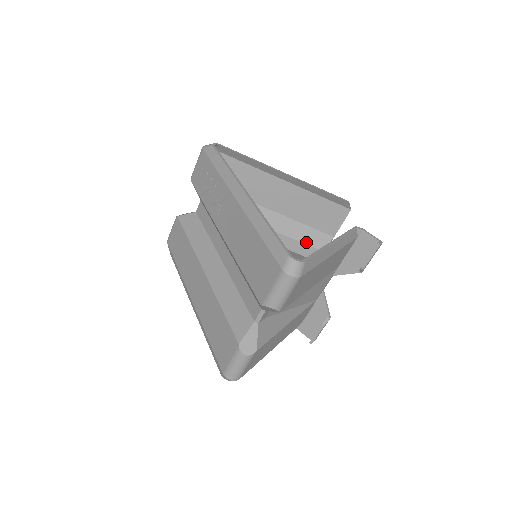
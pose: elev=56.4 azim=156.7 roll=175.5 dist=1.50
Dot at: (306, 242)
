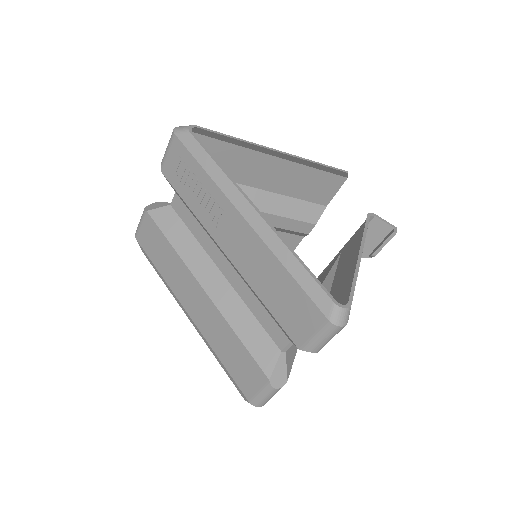
Dot at: (299, 218)
